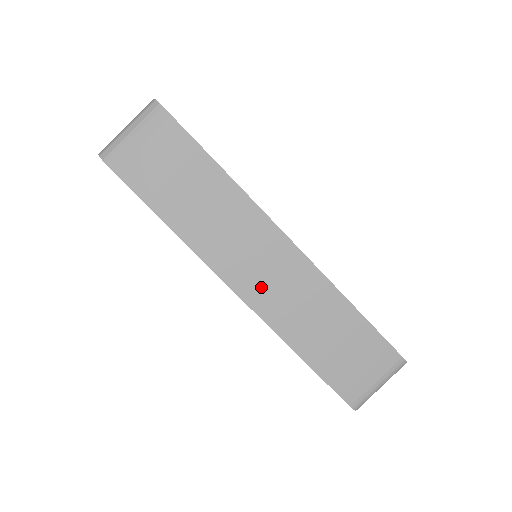
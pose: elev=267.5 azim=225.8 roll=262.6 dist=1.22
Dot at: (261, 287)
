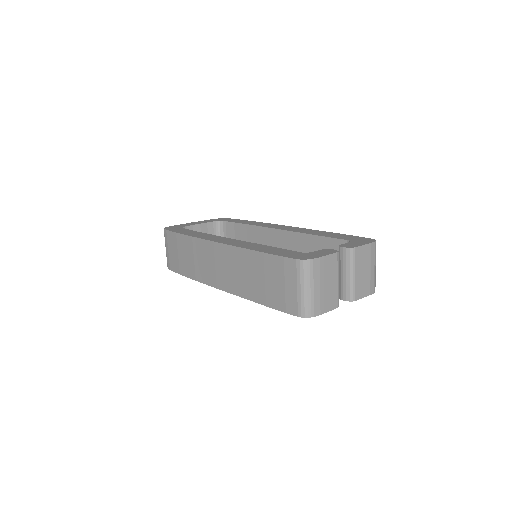
Dot at: (222, 277)
